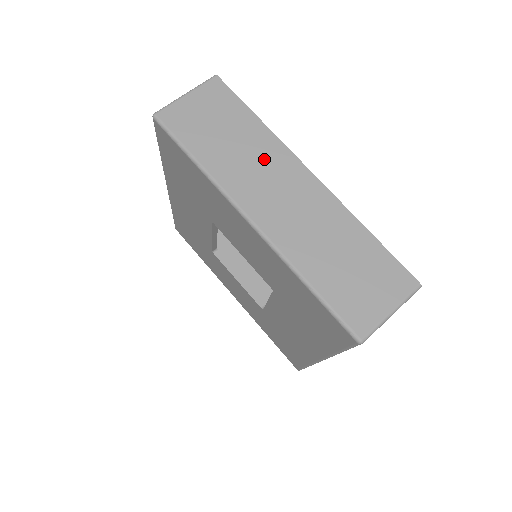
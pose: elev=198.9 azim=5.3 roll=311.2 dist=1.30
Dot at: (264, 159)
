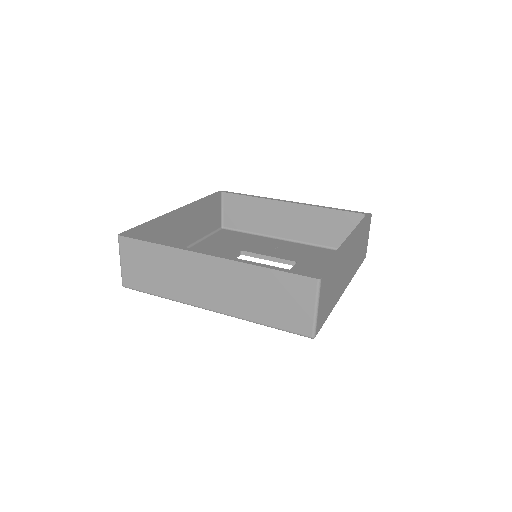
Dot at: (342, 268)
